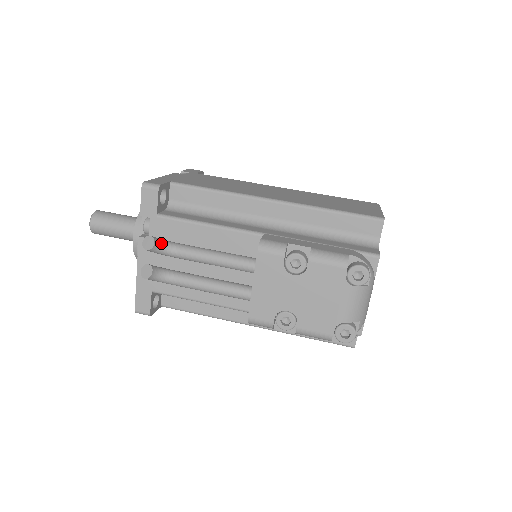
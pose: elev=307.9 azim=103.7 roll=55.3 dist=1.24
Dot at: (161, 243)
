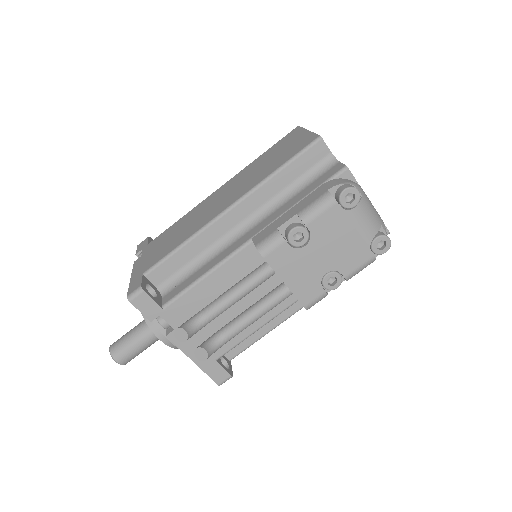
Dot at: (189, 325)
